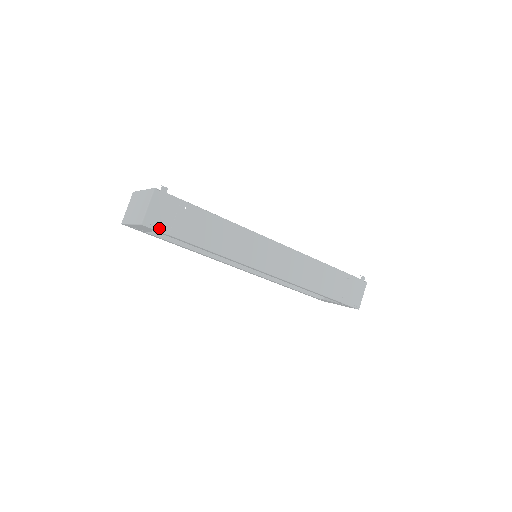
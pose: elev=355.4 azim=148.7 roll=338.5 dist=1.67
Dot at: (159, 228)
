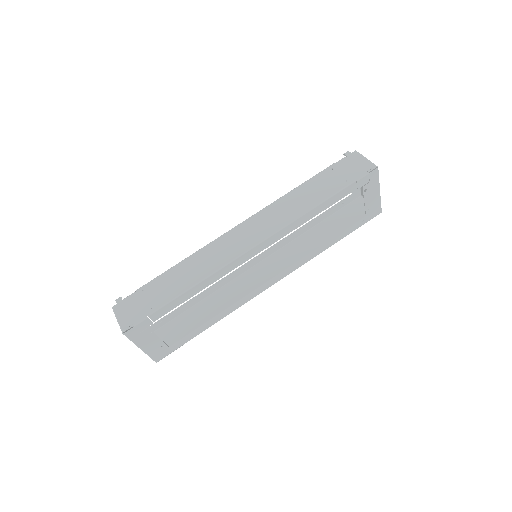
Dot at: (137, 321)
